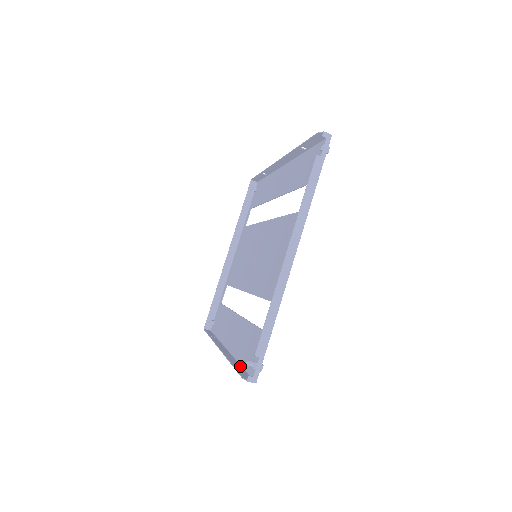
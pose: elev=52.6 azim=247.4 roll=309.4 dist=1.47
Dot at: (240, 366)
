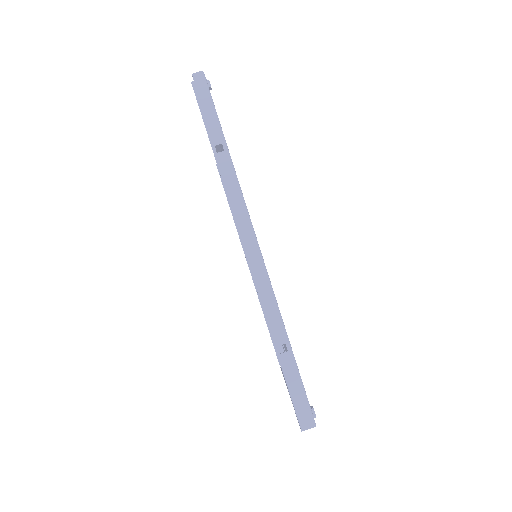
Dot at: (223, 144)
